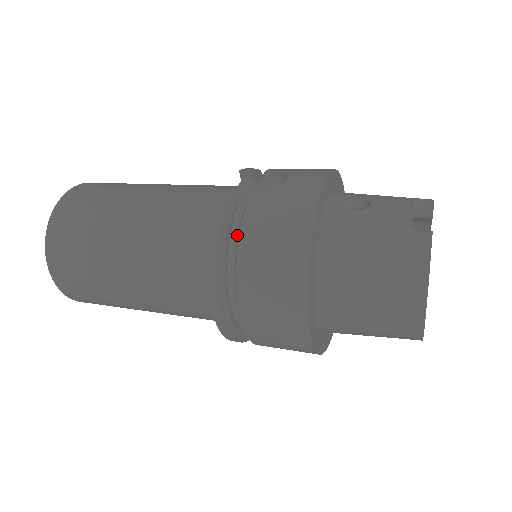
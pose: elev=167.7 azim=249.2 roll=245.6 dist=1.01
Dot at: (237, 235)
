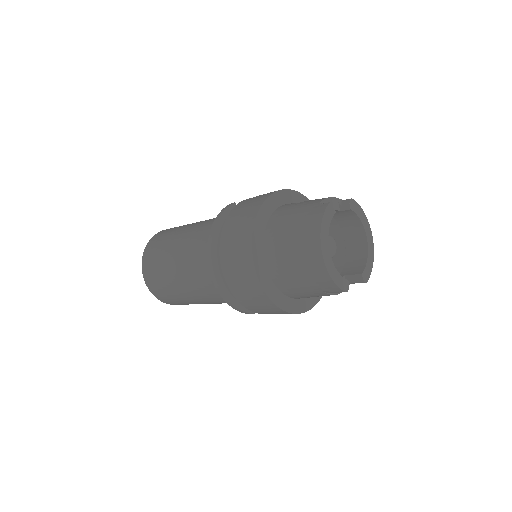
Dot at: occluded
